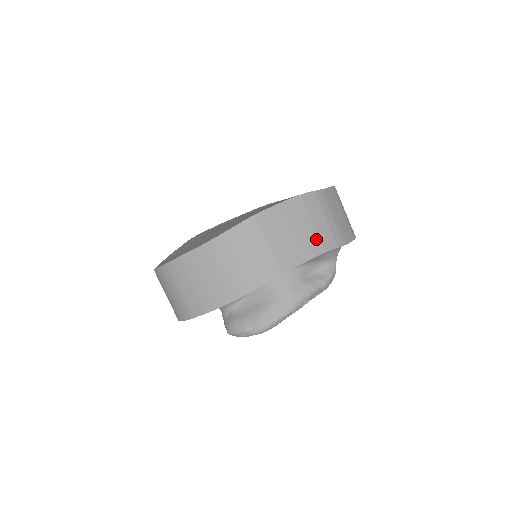
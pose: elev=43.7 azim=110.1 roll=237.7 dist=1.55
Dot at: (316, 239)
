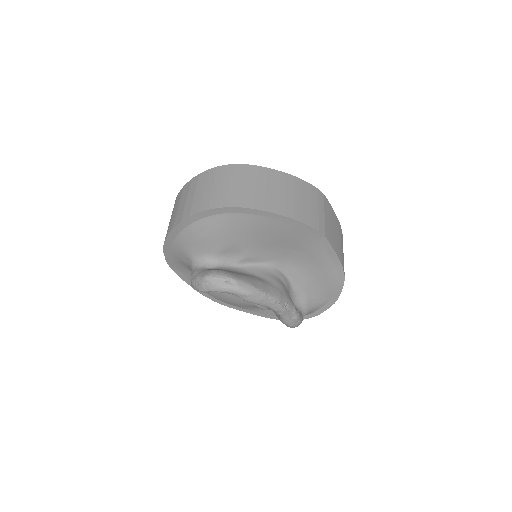
Dot at: (341, 252)
